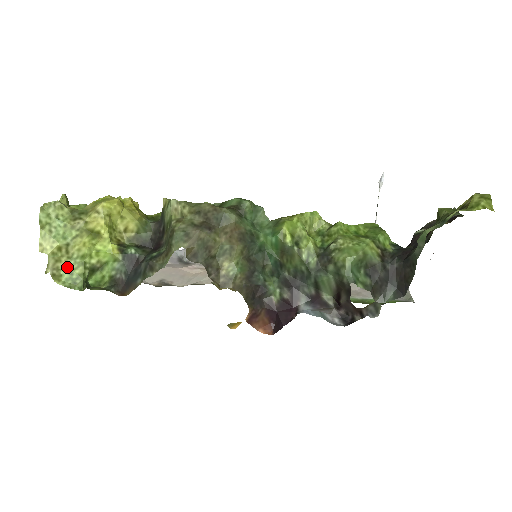
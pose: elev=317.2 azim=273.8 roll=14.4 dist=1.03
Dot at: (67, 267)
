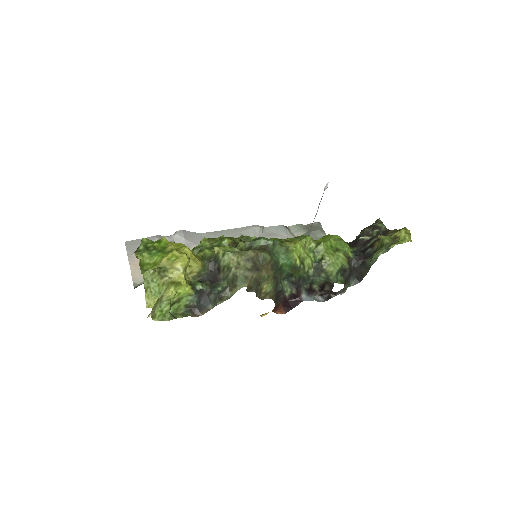
Dot at: (159, 308)
